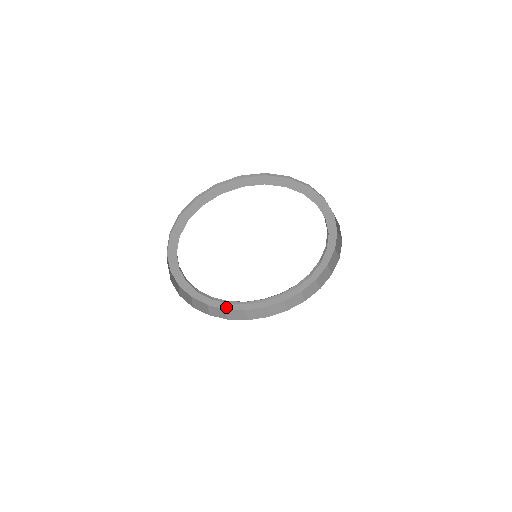
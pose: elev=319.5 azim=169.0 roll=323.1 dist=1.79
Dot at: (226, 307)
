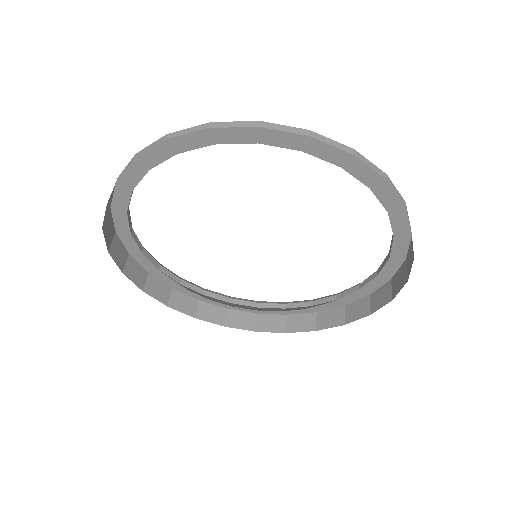
Dot at: (133, 252)
